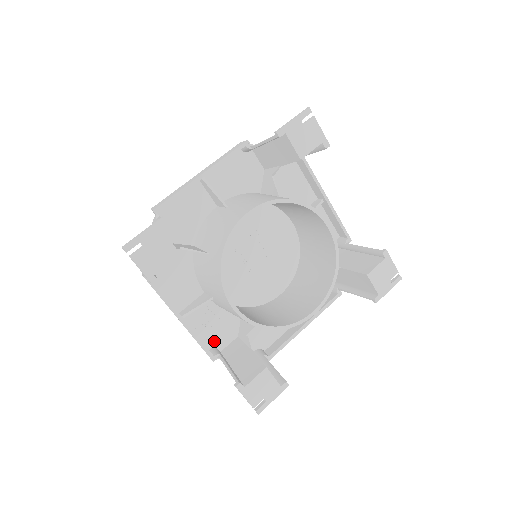
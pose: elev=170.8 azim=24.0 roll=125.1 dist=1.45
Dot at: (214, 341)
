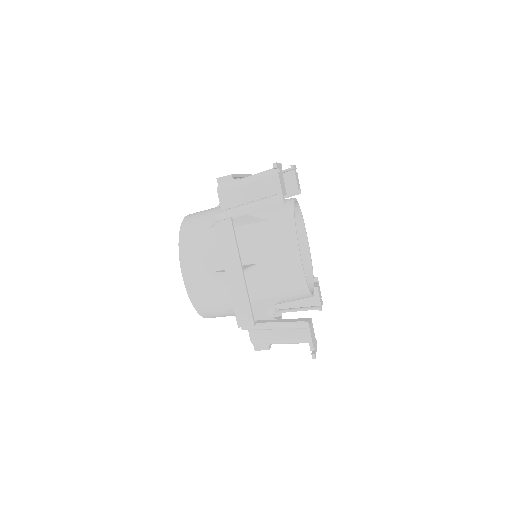
Dot at: occluded
